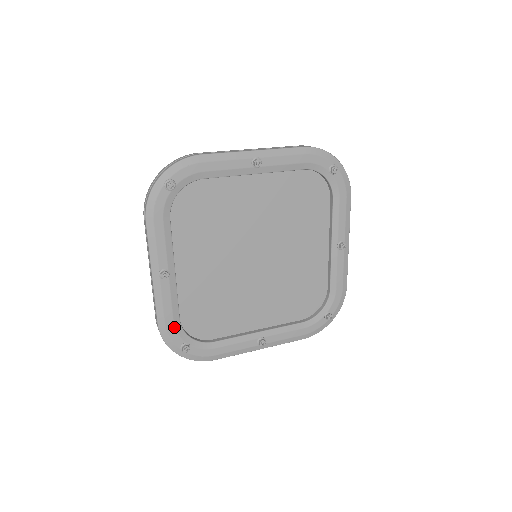
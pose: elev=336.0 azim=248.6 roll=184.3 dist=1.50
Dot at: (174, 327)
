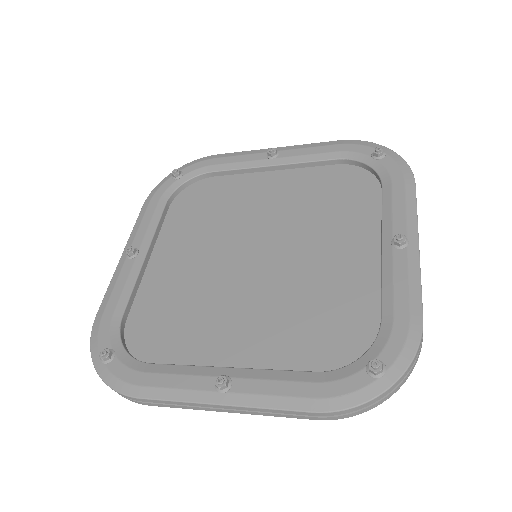
Dot at: (110, 322)
